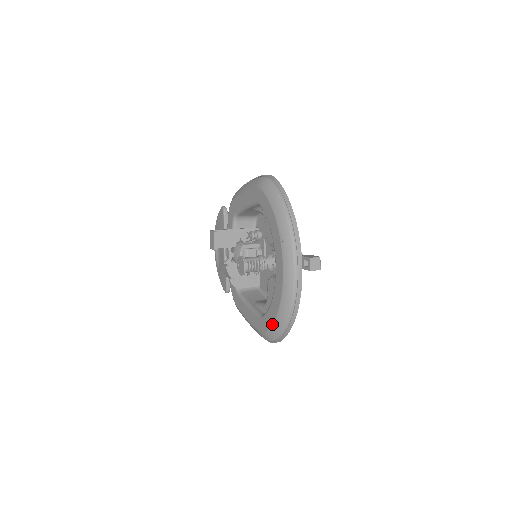
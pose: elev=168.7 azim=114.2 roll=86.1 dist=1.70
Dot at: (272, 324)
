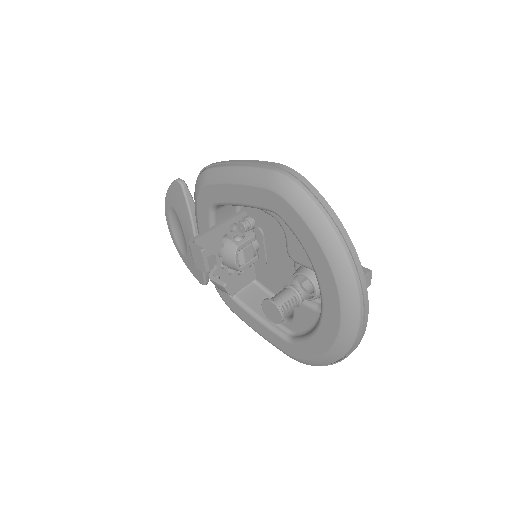
Dot at: (314, 358)
